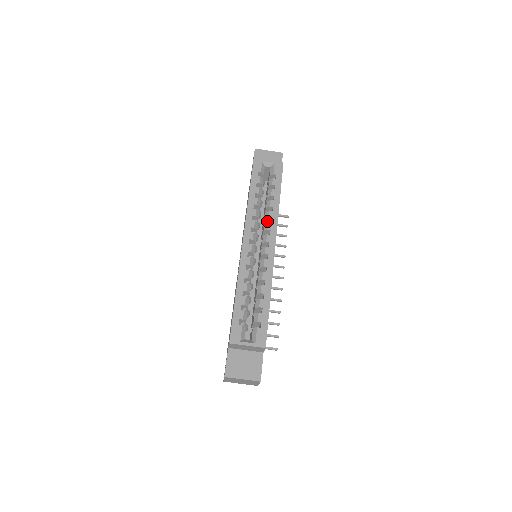
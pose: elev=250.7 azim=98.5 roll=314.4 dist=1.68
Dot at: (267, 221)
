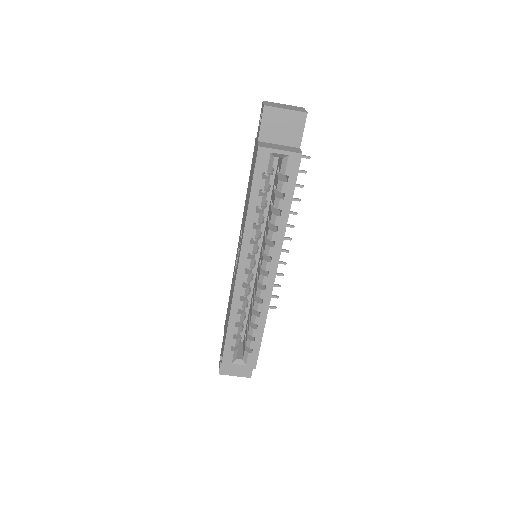
Dot at: occluded
